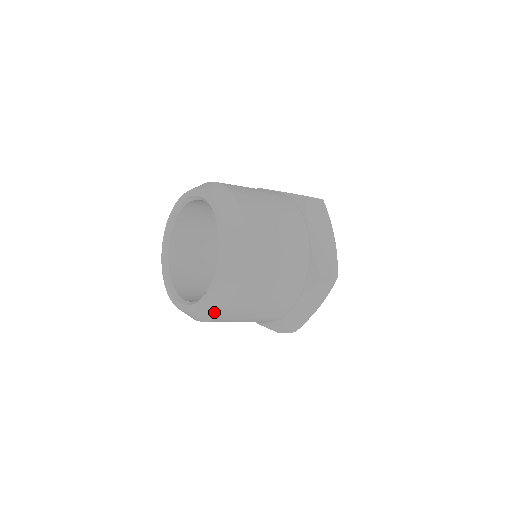
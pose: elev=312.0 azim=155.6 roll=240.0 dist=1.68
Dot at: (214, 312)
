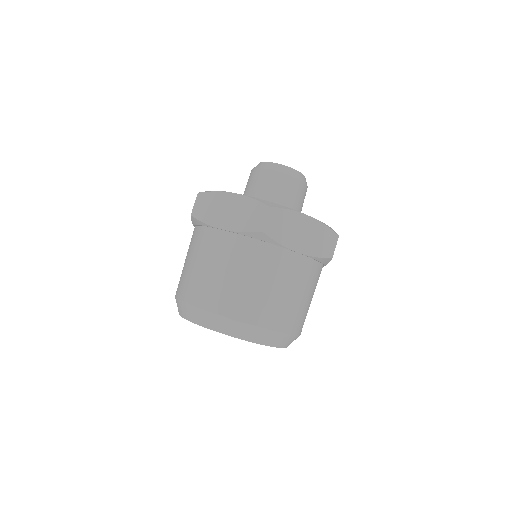
Dot at: occluded
